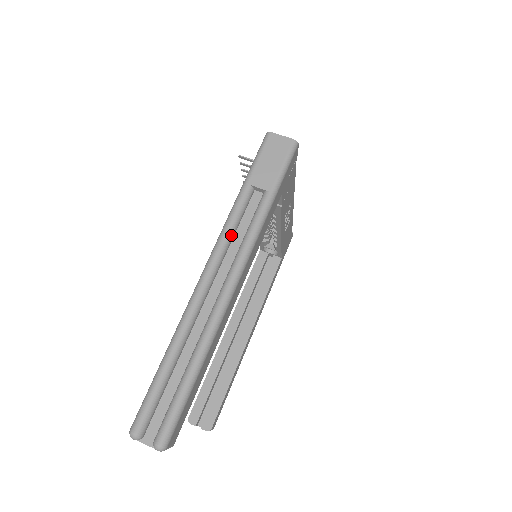
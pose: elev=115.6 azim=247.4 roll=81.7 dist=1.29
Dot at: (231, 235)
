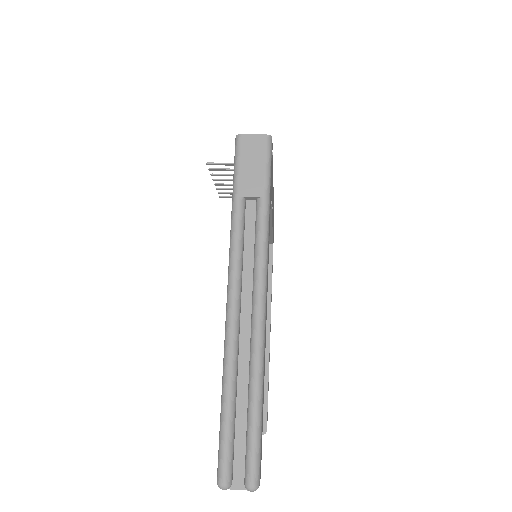
Dot at: (241, 254)
